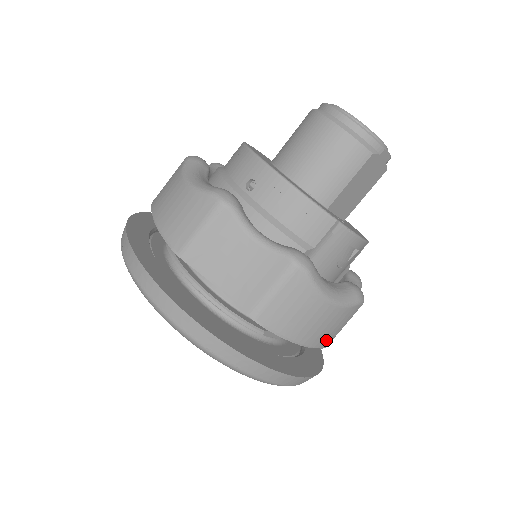
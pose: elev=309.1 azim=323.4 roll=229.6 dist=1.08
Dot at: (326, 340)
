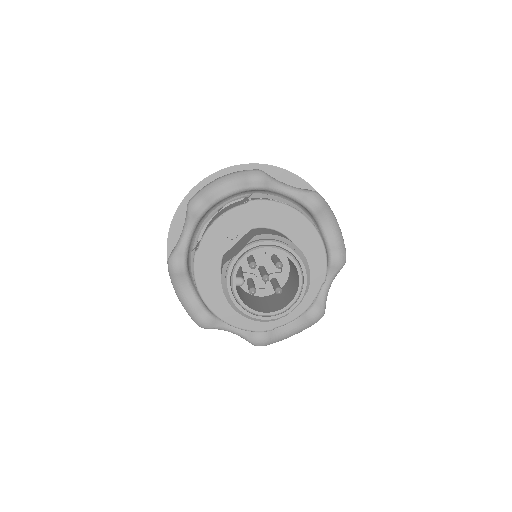
Dot at: occluded
